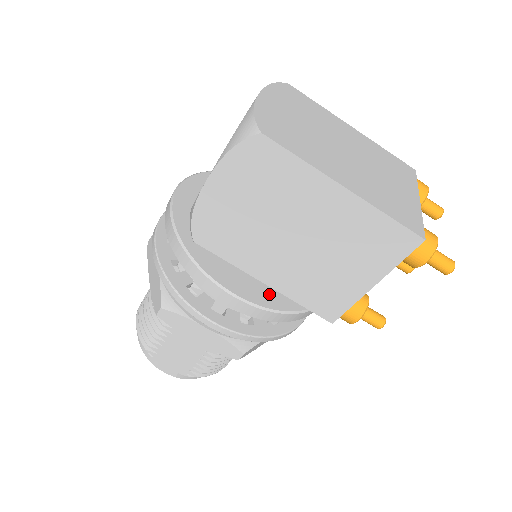
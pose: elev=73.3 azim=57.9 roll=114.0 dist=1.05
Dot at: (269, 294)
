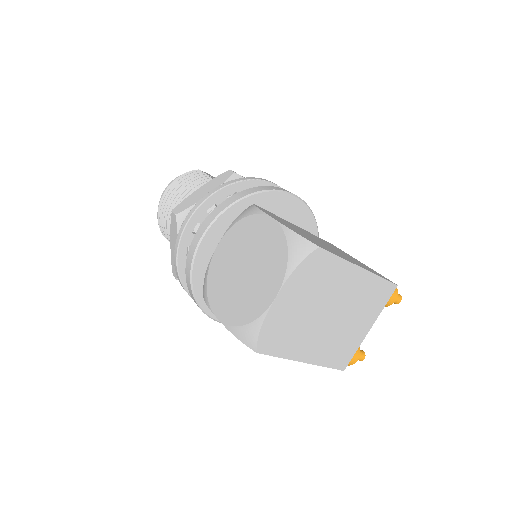
Dot at: occluded
